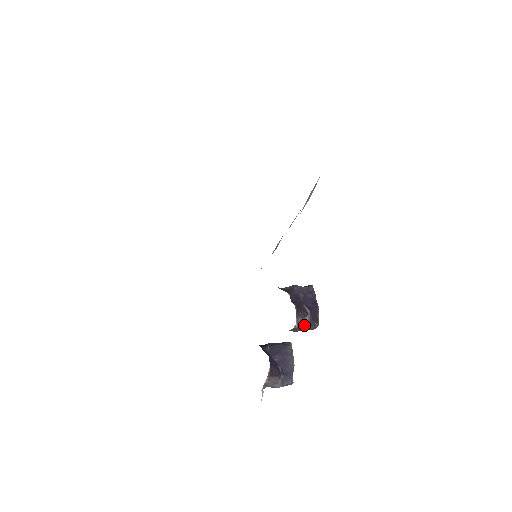
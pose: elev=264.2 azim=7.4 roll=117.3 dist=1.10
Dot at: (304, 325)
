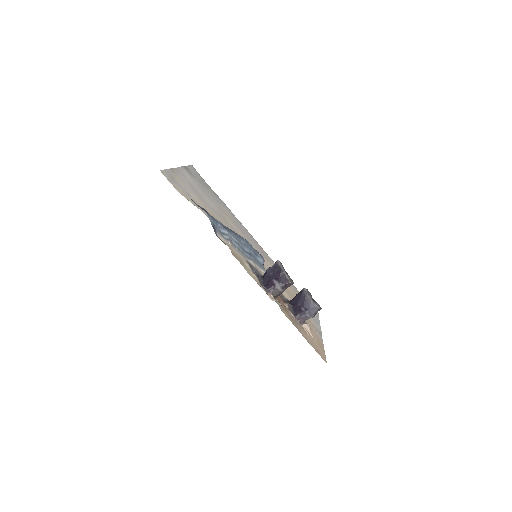
Dot at: (280, 290)
